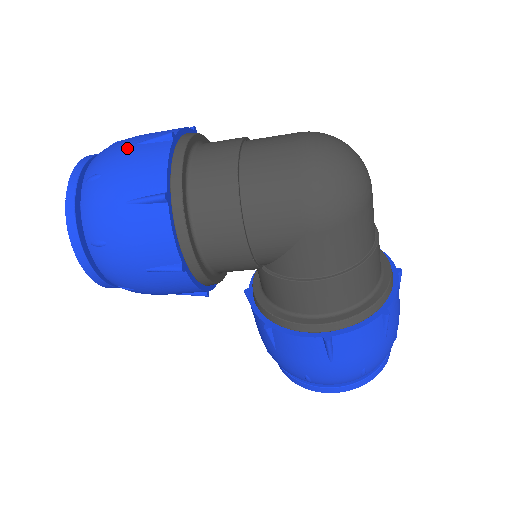
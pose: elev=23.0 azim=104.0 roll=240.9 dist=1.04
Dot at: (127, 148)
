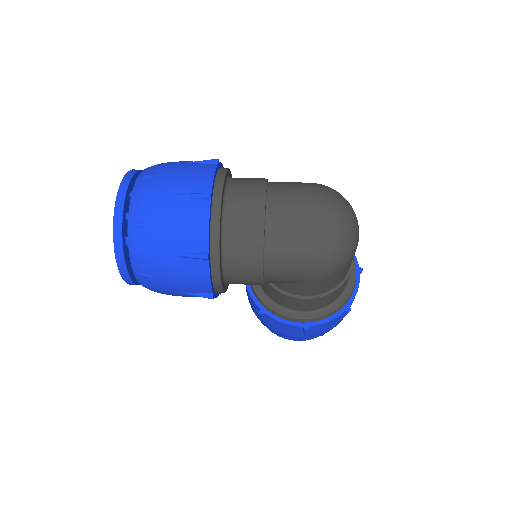
Dot at: (169, 200)
